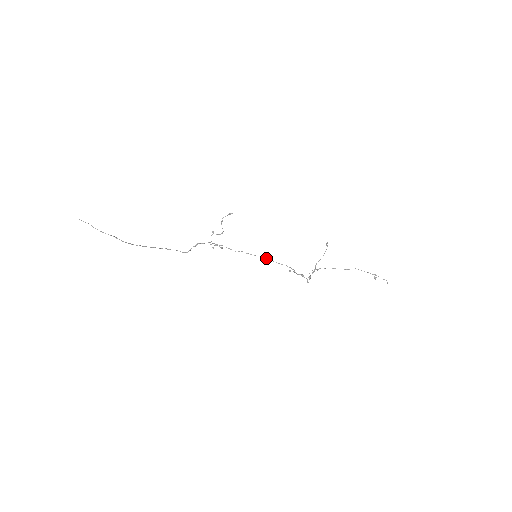
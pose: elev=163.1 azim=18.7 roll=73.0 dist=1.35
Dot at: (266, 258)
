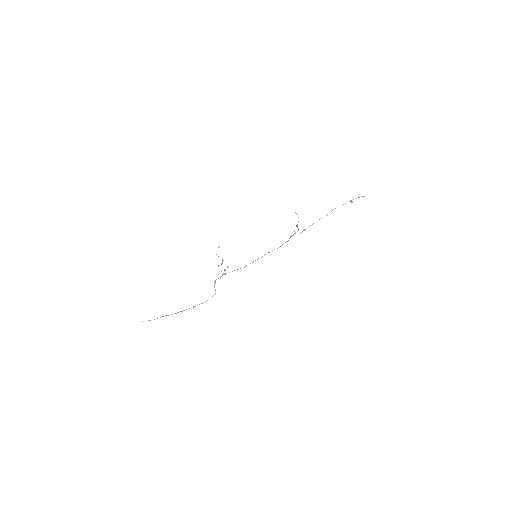
Dot at: occluded
